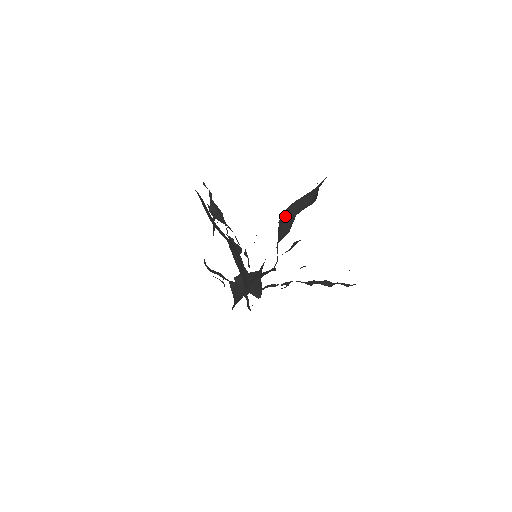
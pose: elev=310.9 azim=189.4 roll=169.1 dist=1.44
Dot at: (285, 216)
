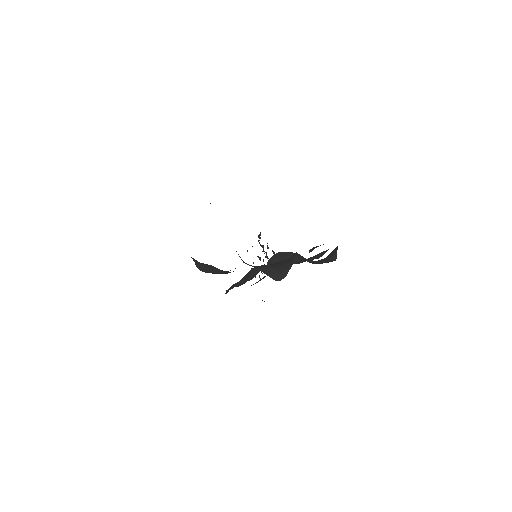
Dot at: (288, 253)
